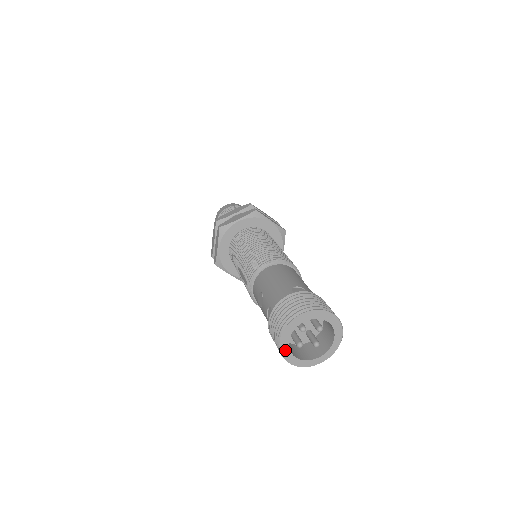
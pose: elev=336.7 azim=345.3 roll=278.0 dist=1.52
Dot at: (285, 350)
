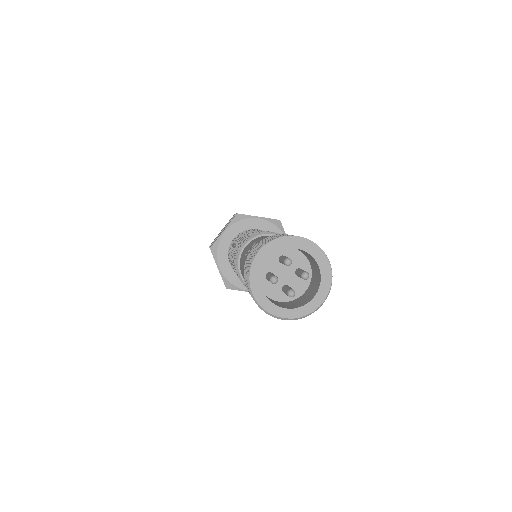
Dot at: (257, 269)
